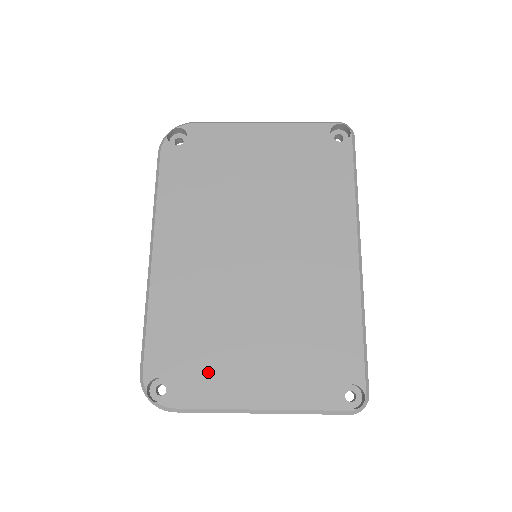
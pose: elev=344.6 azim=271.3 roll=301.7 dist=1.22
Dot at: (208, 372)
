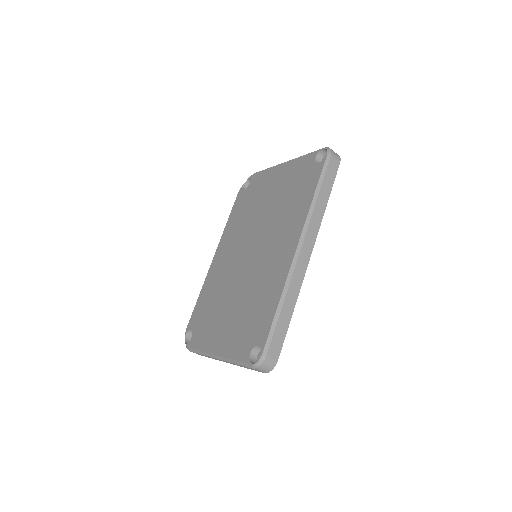
Dot at: (207, 329)
